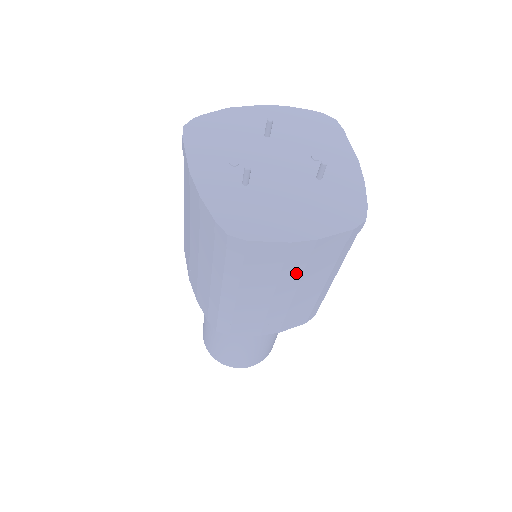
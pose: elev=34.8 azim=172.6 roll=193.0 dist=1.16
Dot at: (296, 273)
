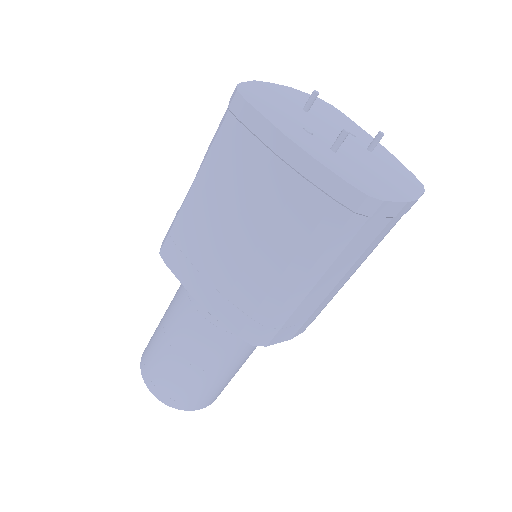
Dot at: (374, 245)
